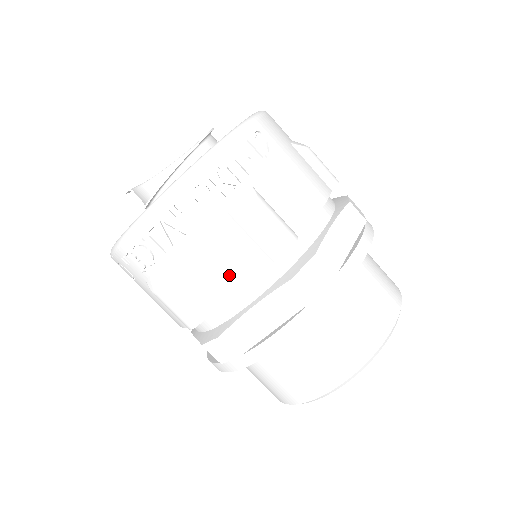
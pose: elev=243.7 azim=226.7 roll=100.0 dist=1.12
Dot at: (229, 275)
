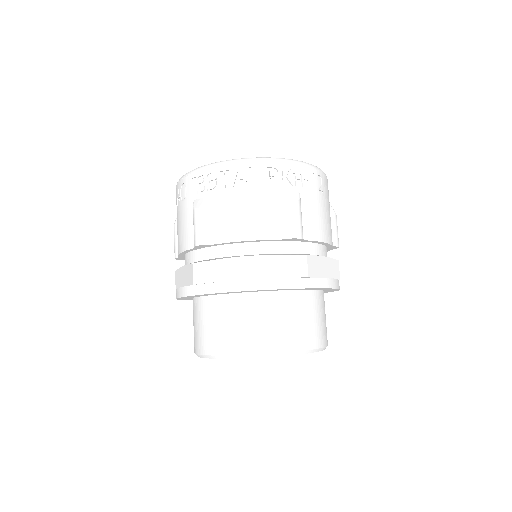
Dot at: (251, 226)
